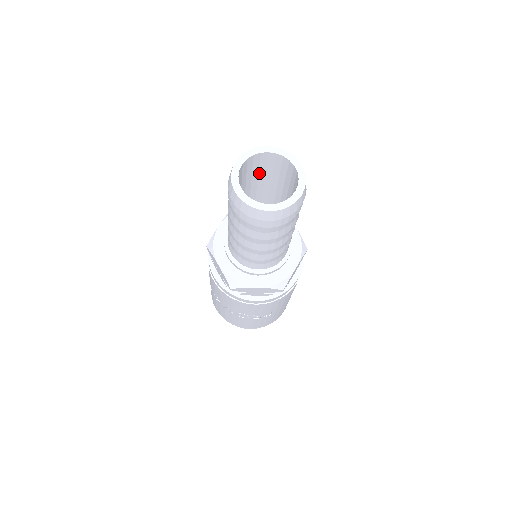
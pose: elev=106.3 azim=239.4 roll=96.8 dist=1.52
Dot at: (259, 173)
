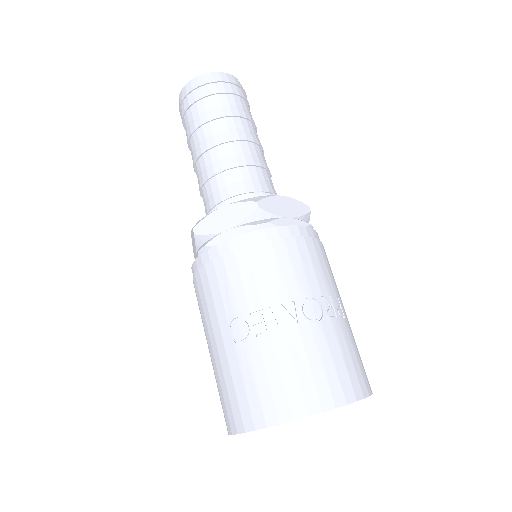
Dot at: occluded
